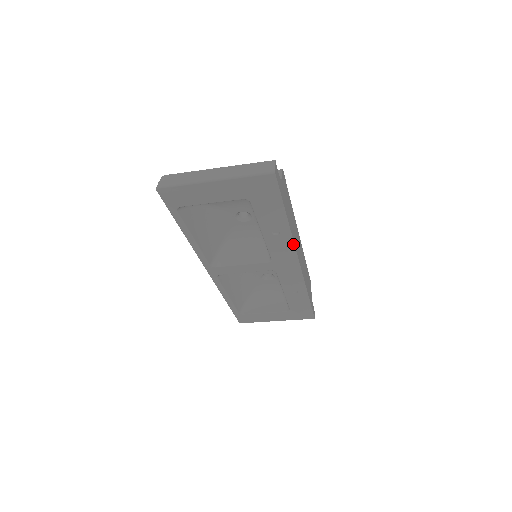
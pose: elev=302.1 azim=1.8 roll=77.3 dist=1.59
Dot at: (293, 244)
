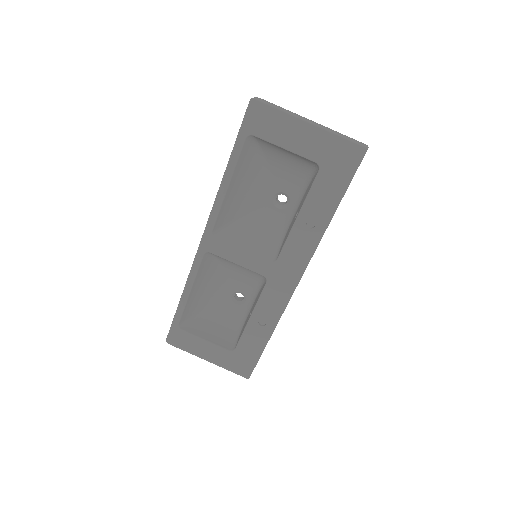
Dot at: (314, 250)
